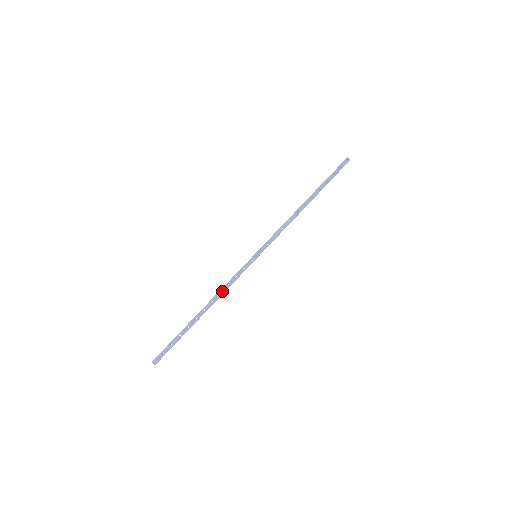
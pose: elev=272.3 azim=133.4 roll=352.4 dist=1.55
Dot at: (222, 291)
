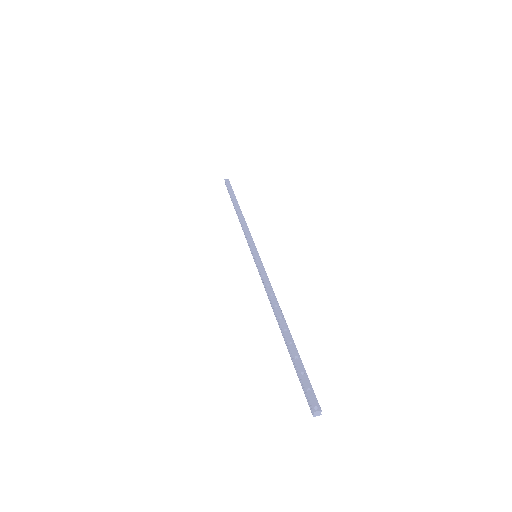
Dot at: (271, 293)
